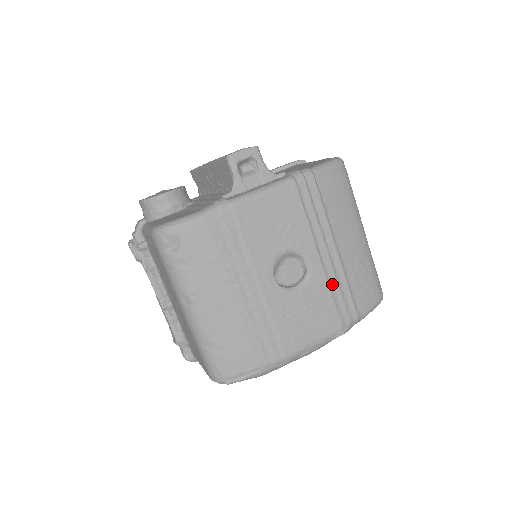
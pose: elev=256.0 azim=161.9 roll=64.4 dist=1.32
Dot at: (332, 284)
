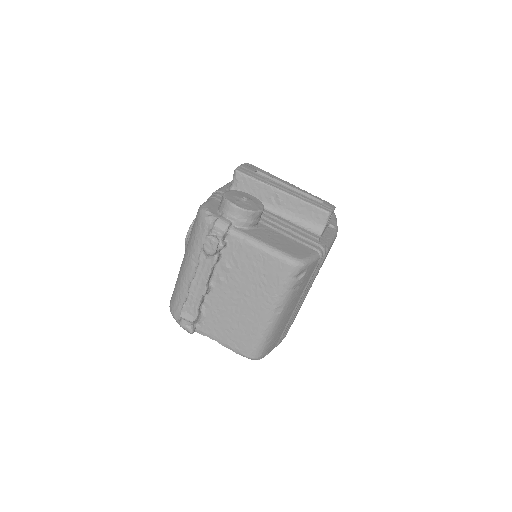
Dot at: occluded
